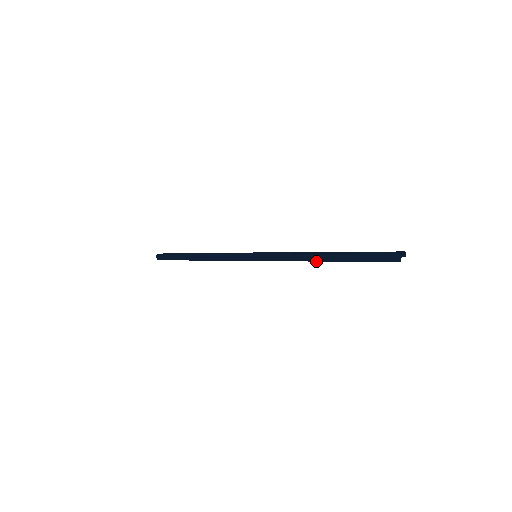
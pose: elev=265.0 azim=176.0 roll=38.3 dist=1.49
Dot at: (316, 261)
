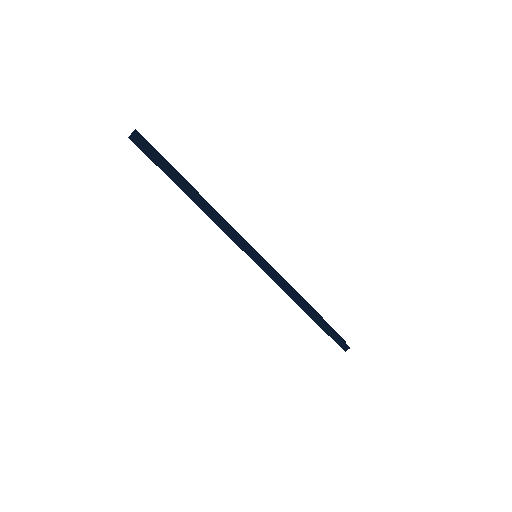
Dot at: (302, 308)
